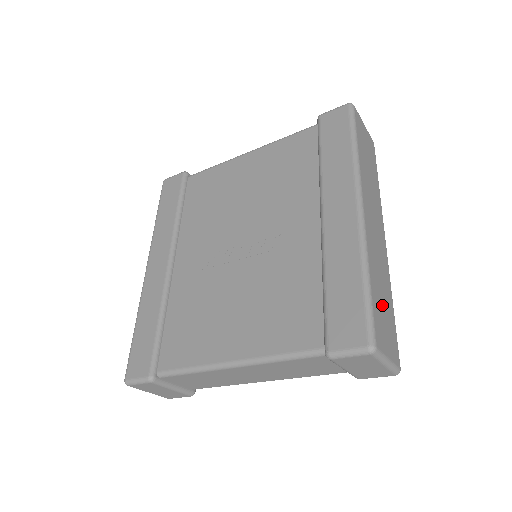
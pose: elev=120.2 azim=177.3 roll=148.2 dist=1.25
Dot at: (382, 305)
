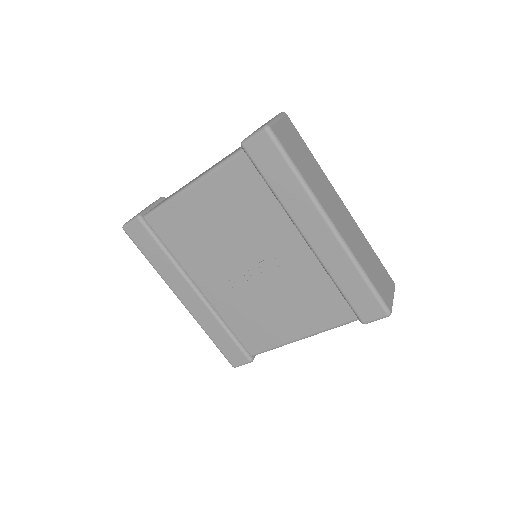
Dot at: (375, 271)
